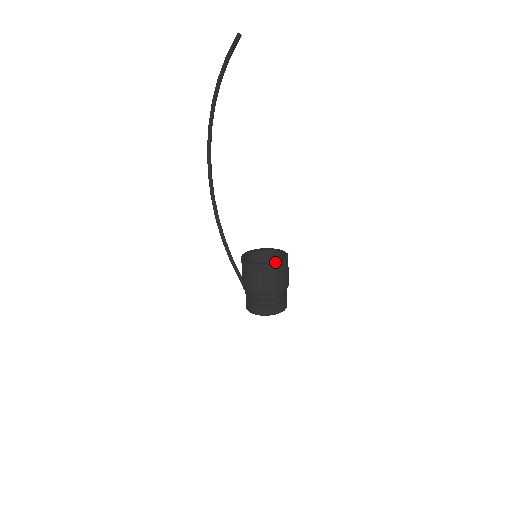
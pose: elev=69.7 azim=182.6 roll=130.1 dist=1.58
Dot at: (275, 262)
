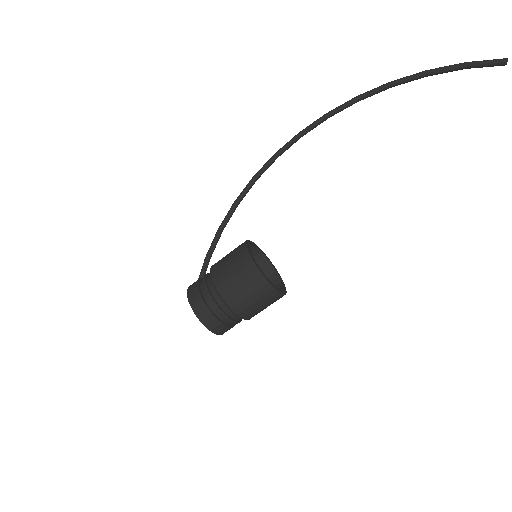
Dot at: (275, 286)
